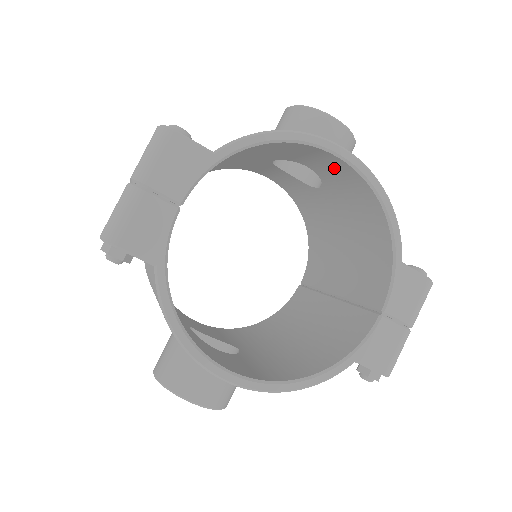
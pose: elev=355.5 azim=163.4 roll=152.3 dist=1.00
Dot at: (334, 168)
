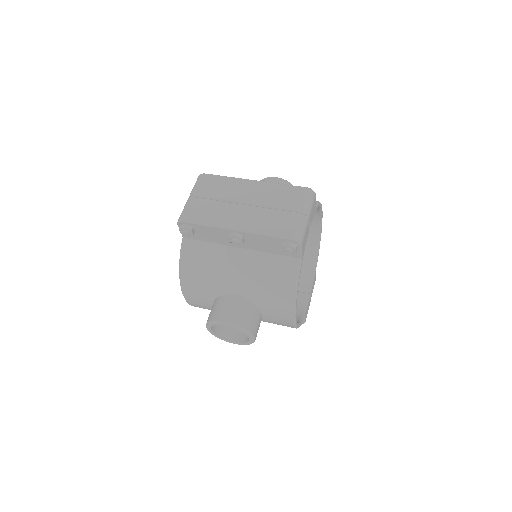
Dot at: occluded
